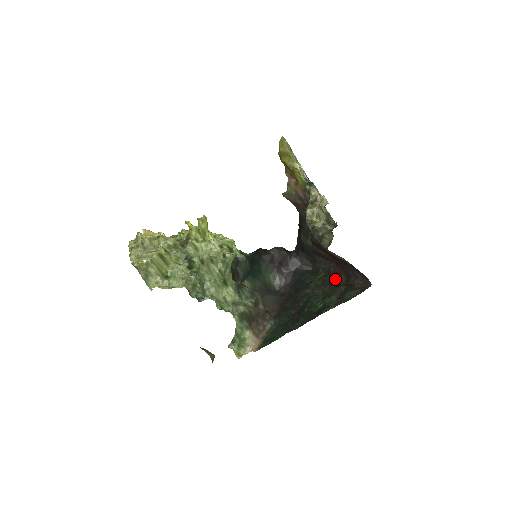
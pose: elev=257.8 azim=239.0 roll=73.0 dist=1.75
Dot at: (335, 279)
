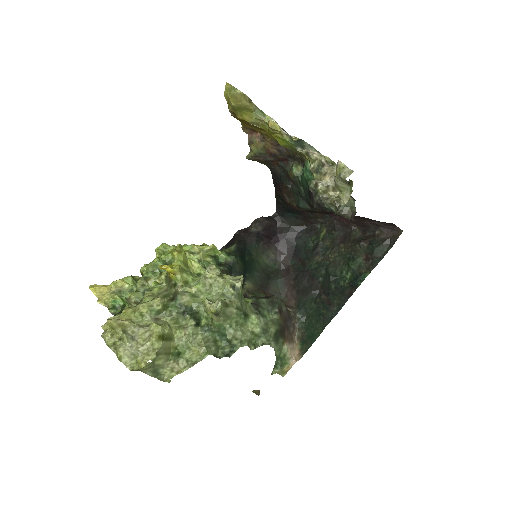
Dot at: (346, 233)
